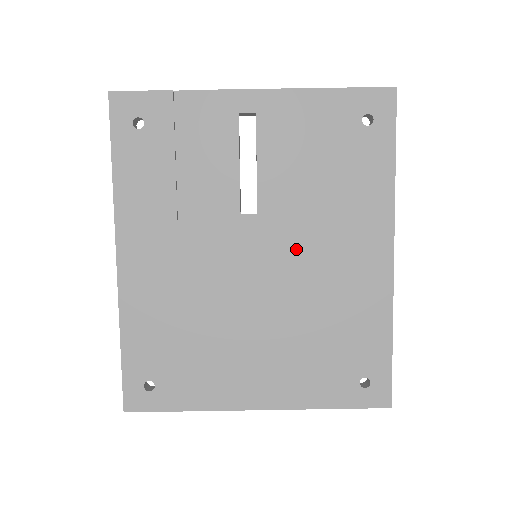
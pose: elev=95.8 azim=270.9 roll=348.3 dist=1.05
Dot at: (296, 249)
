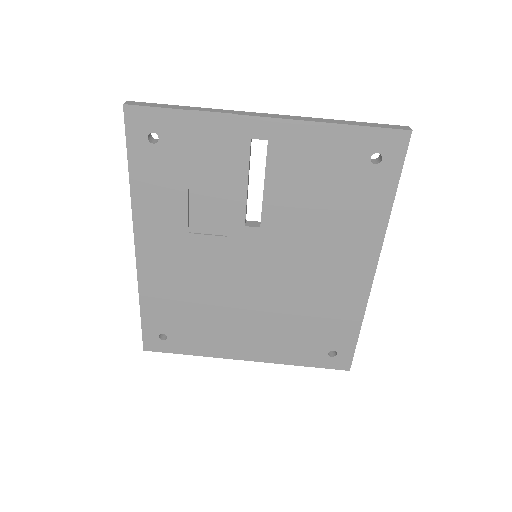
Dot at: (291, 258)
